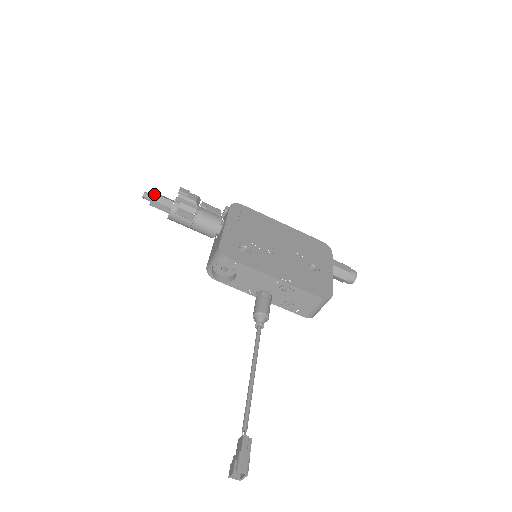
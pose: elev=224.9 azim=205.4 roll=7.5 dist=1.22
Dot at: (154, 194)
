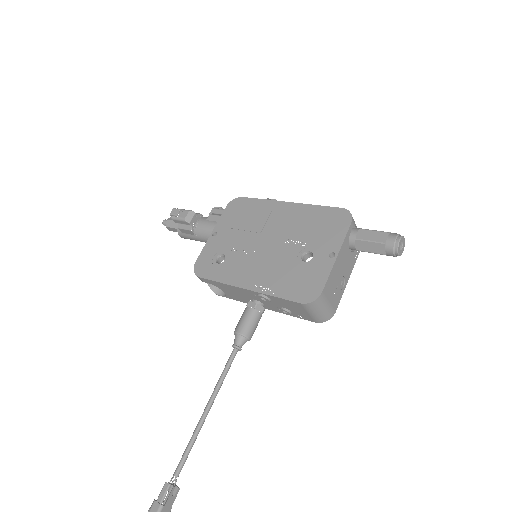
Dot at: (167, 220)
